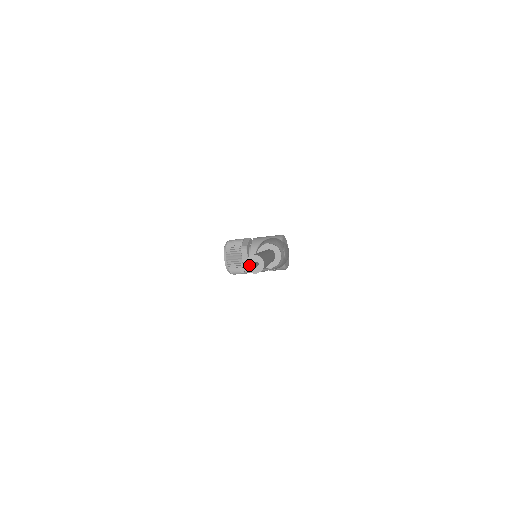
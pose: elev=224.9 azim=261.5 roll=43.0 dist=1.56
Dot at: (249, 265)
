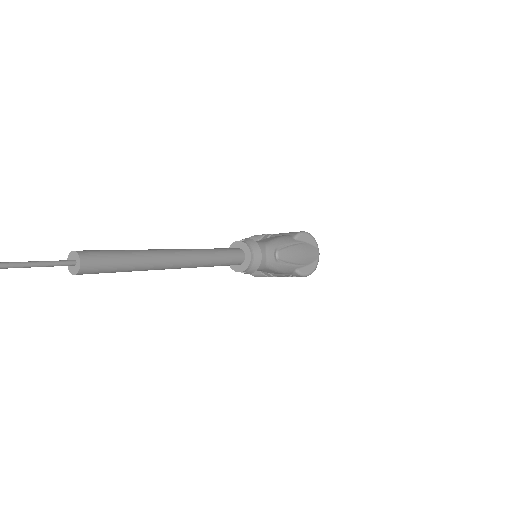
Dot at: (20, 262)
